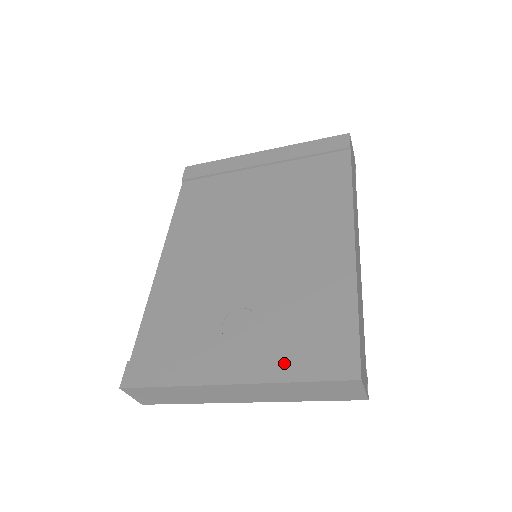
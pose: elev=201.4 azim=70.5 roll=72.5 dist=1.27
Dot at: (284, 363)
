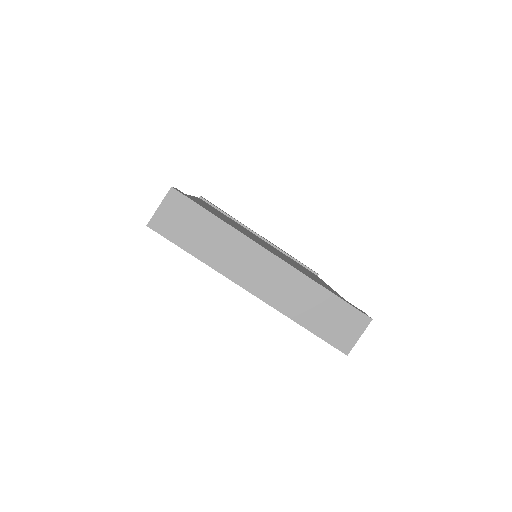
Dot at: occluded
